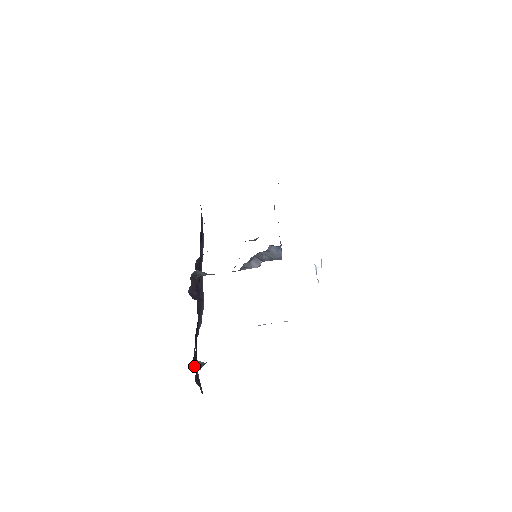
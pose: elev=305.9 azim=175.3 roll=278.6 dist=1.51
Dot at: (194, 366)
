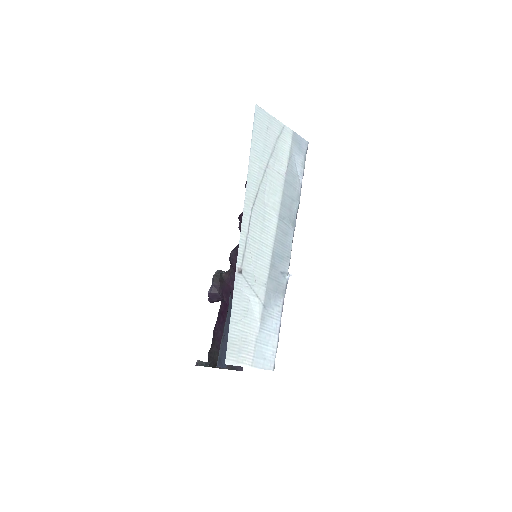
Dot at: (200, 365)
